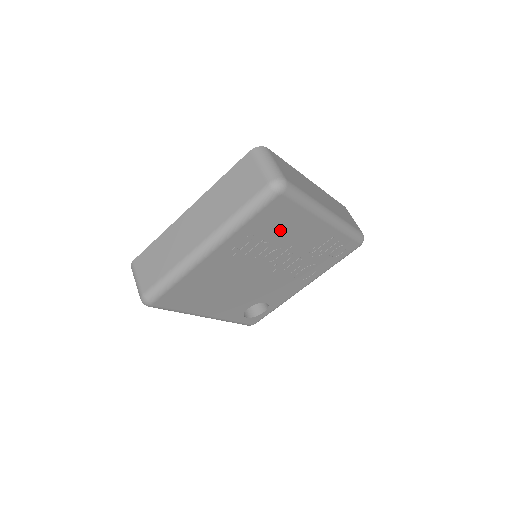
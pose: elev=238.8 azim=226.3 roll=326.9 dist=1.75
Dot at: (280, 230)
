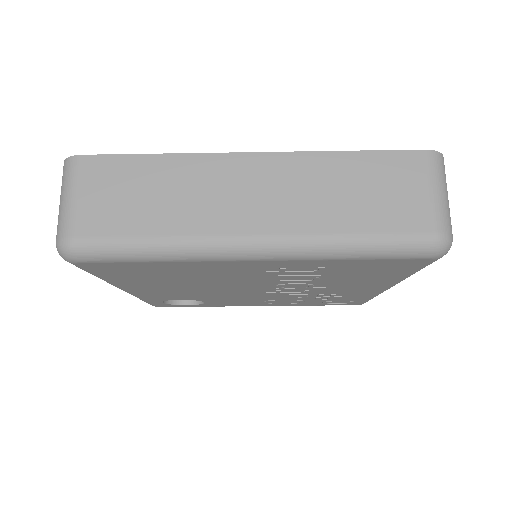
Dot at: (351, 276)
